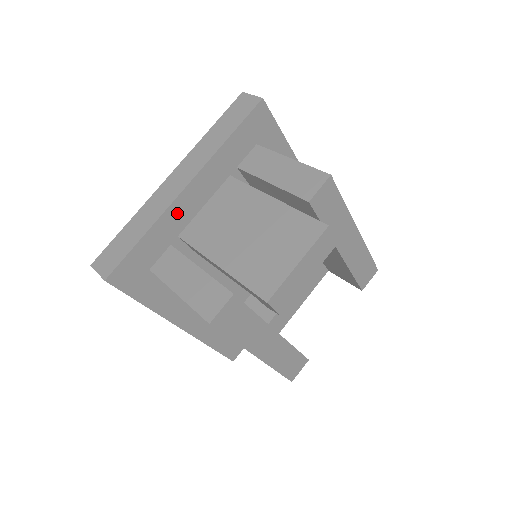
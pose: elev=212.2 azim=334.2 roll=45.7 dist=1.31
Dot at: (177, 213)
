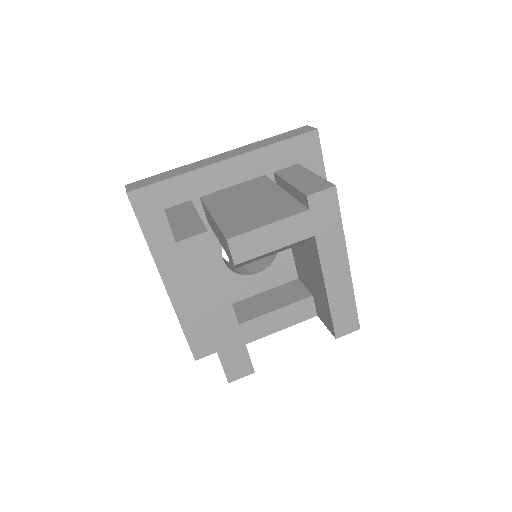
Dot at: (208, 177)
